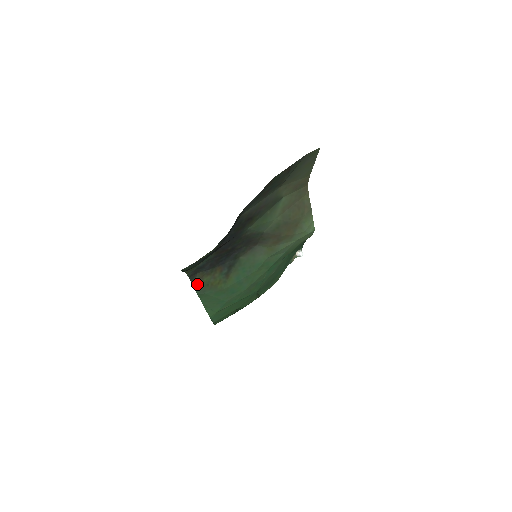
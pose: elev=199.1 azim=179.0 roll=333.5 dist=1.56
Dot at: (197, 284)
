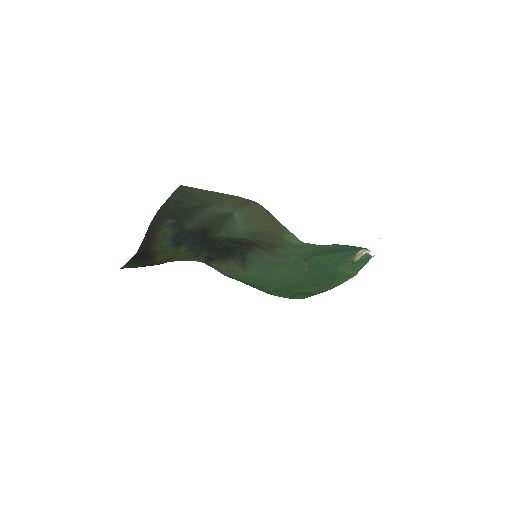
Dot at: (218, 268)
